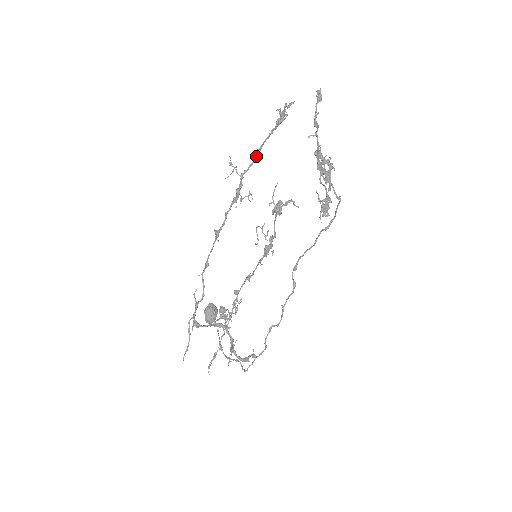
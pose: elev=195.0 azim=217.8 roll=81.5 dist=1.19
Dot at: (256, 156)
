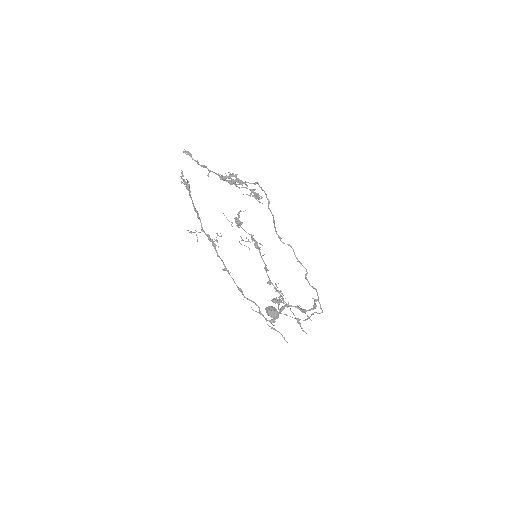
Dot at: (197, 214)
